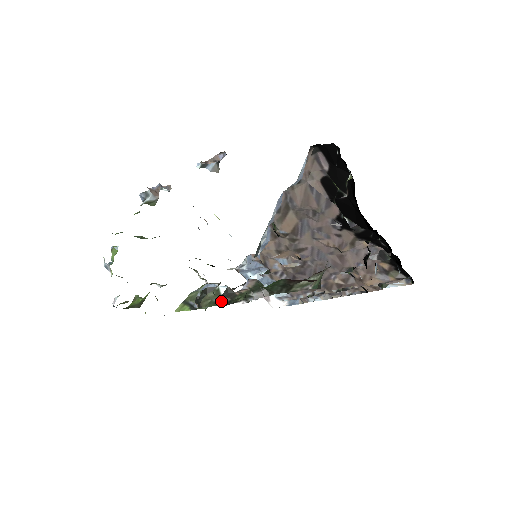
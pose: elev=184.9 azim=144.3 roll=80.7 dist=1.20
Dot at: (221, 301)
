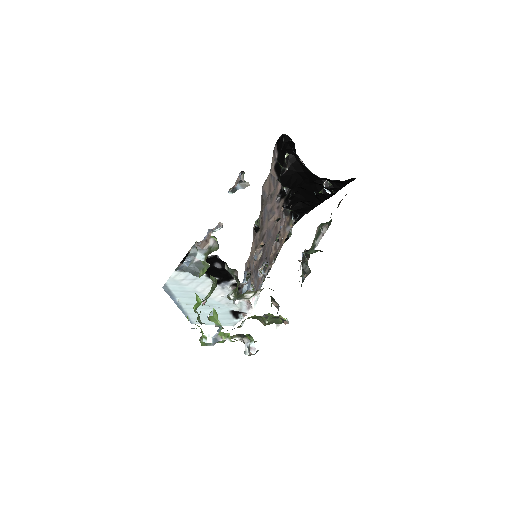
Dot at: occluded
